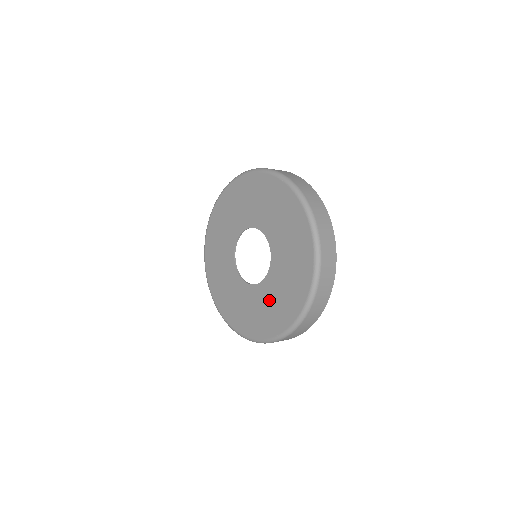
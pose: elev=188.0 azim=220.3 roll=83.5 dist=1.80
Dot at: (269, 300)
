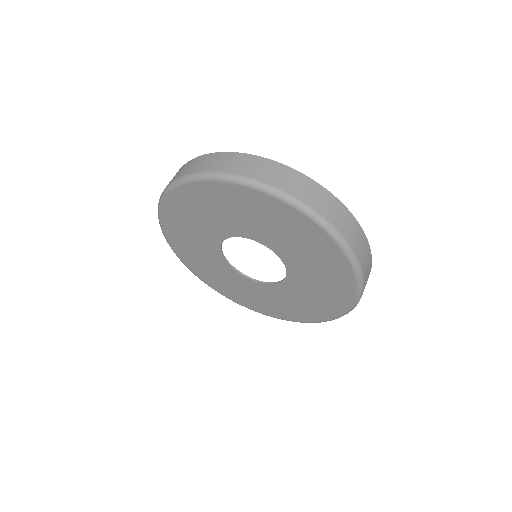
Dot at: (299, 297)
